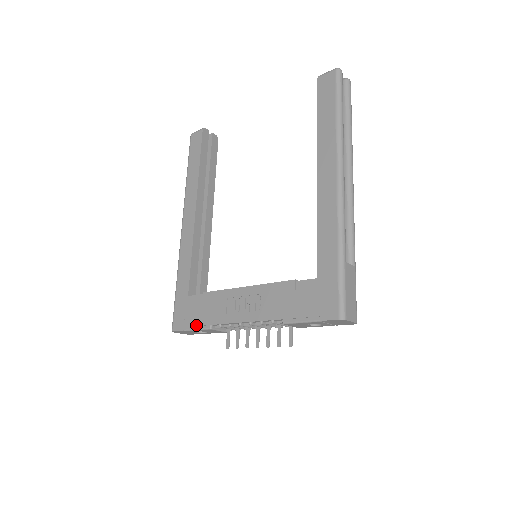
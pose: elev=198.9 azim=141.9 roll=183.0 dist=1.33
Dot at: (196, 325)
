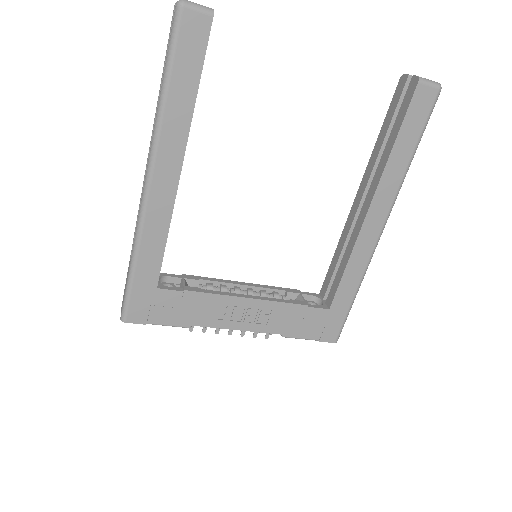
Dot at: (169, 323)
